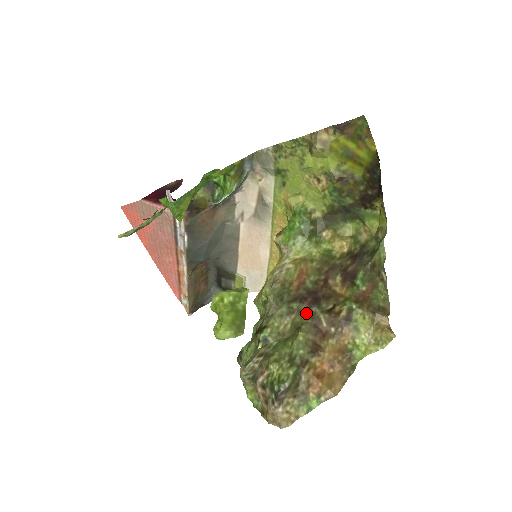
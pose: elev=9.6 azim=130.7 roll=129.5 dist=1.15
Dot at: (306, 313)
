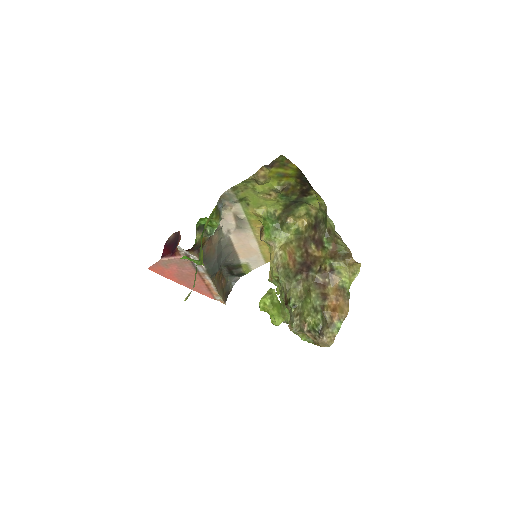
Dot at: (308, 279)
